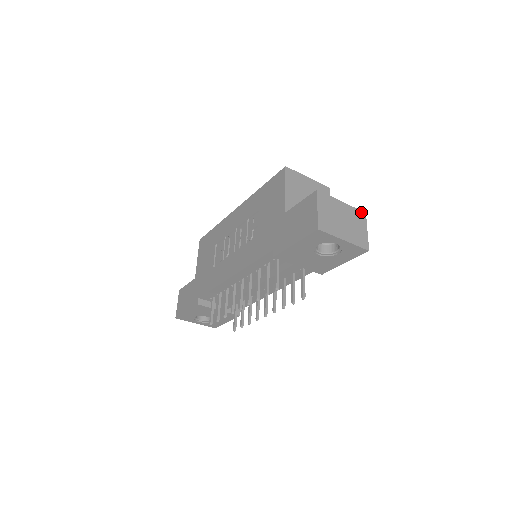
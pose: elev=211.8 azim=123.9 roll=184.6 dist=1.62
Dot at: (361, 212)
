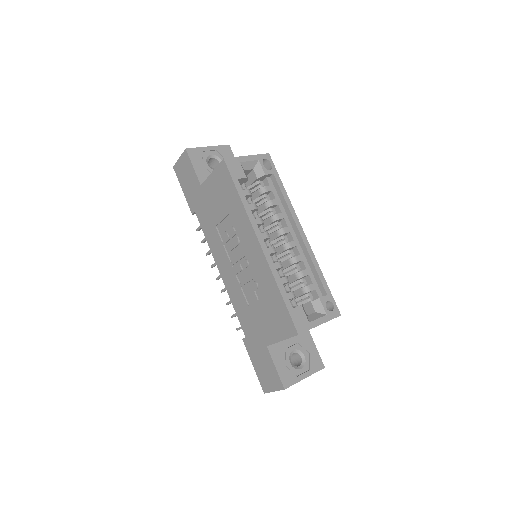
Dot at: occluded
